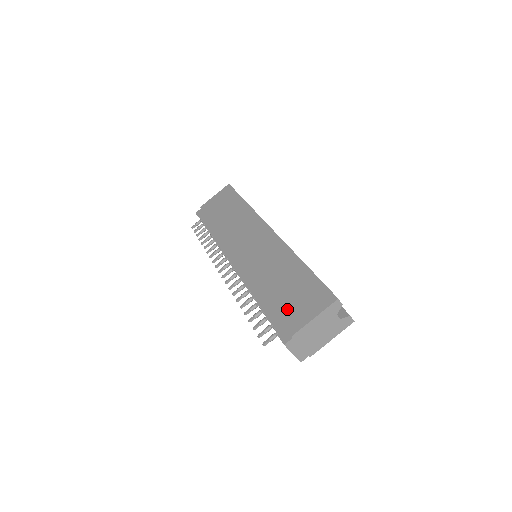
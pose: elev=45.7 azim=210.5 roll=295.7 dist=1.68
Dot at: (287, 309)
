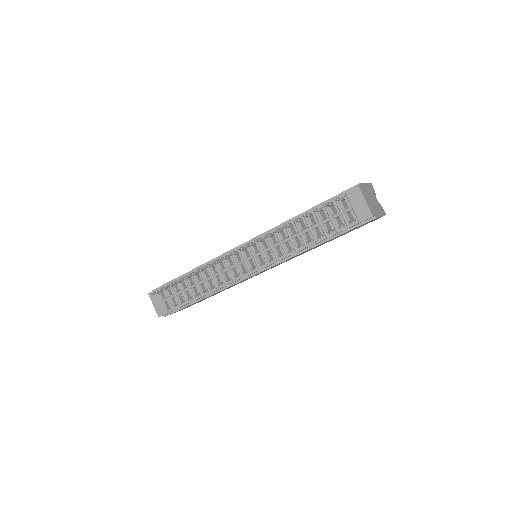
Dot at: occluded
